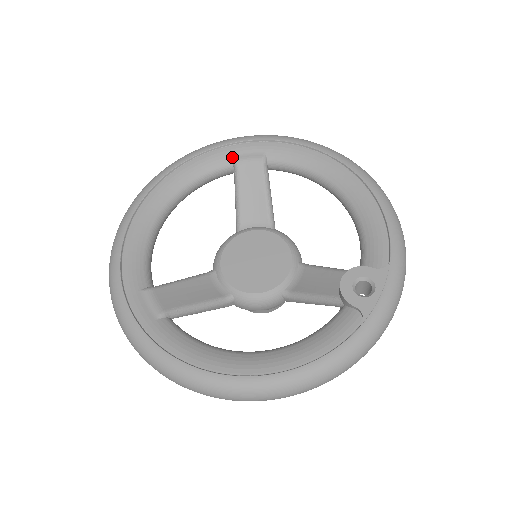
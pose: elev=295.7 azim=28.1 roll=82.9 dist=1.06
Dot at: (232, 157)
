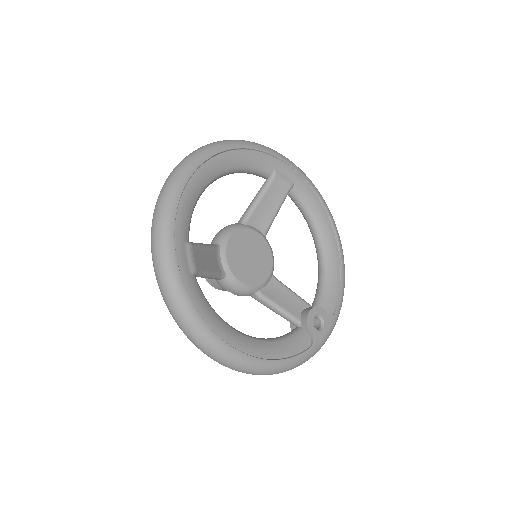
Dot at: (274, 169)
